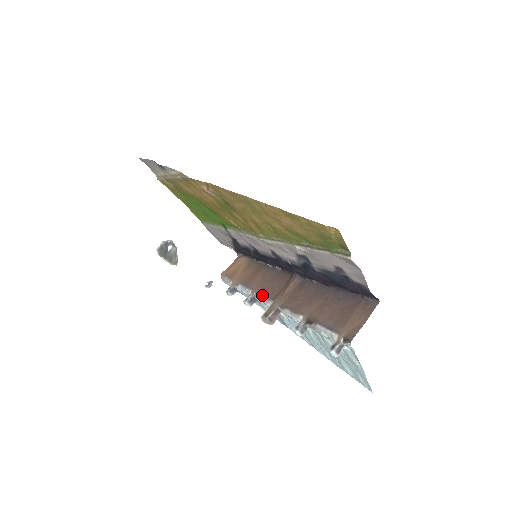
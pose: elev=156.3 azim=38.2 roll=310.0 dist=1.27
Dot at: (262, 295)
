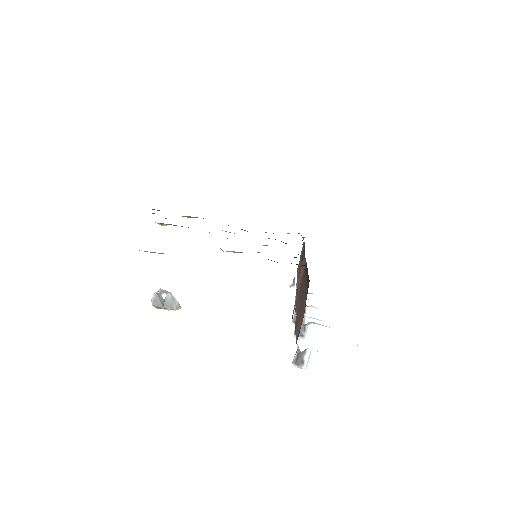
Dot at: occluded
